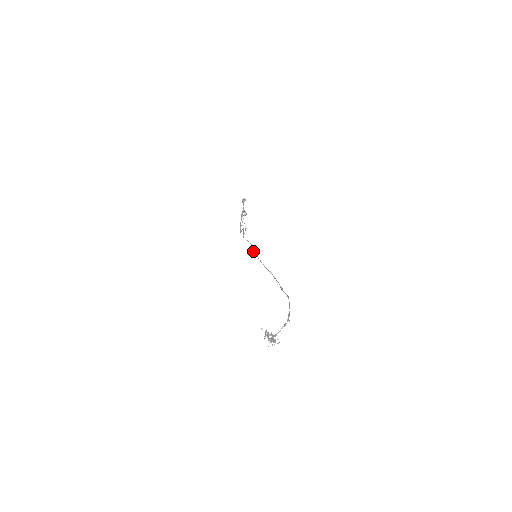
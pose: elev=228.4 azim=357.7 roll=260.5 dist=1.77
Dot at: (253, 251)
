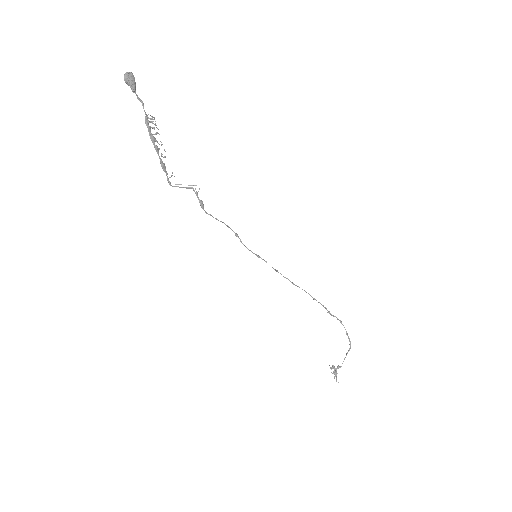
Dot at: (244, 245)
